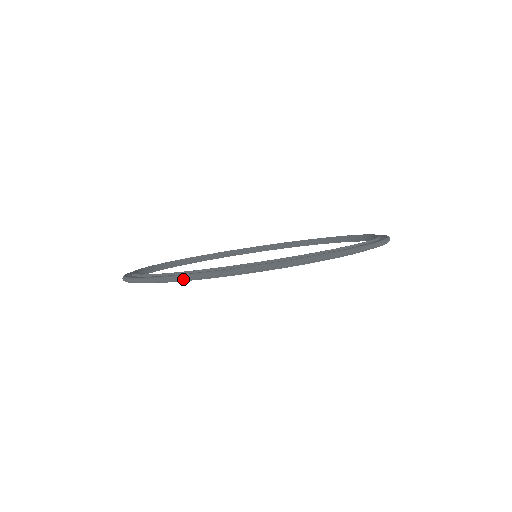
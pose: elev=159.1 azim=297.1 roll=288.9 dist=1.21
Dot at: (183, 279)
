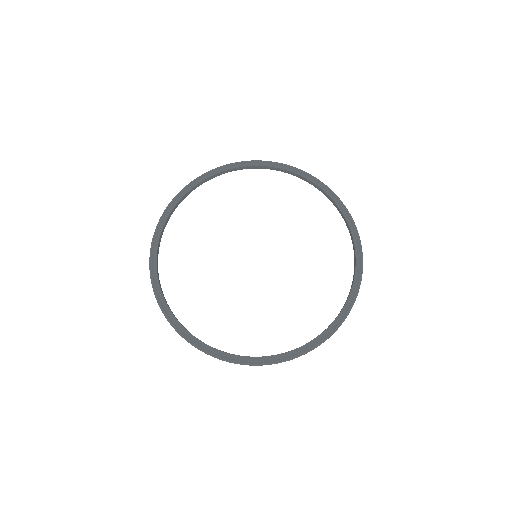
Dot at: (165, 316)
